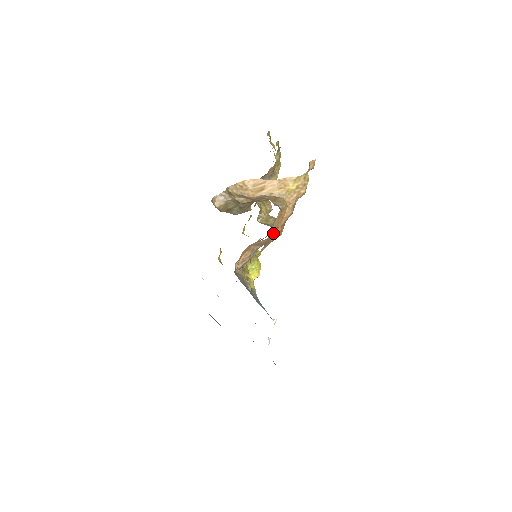
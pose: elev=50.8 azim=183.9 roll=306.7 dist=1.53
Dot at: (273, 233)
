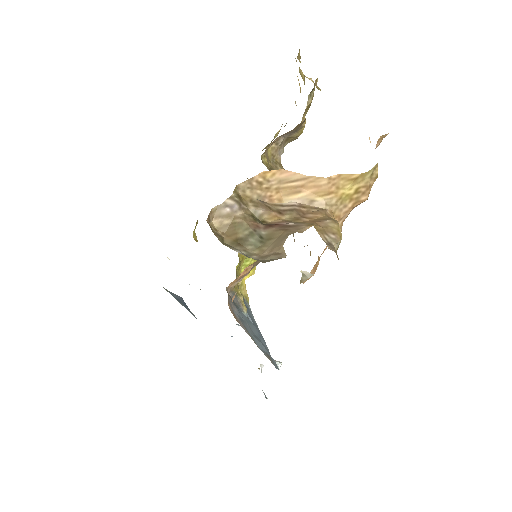
Dot at: occluded
